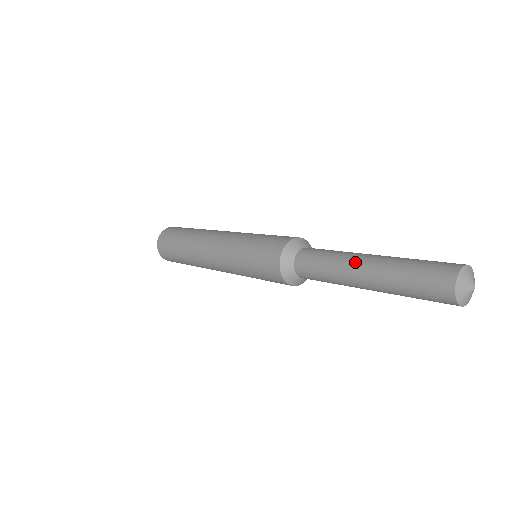
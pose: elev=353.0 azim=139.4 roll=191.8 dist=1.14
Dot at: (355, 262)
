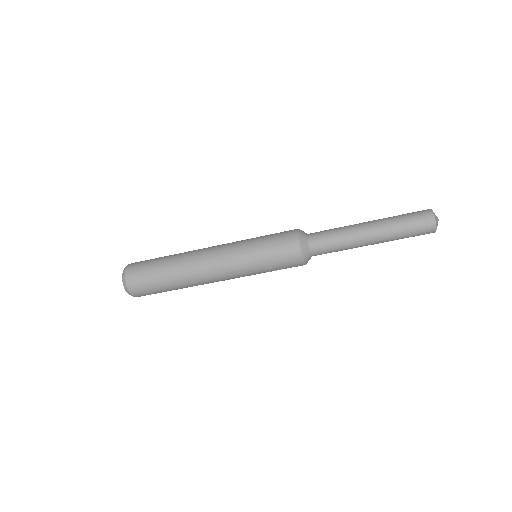
Dot at: (361, 223)
